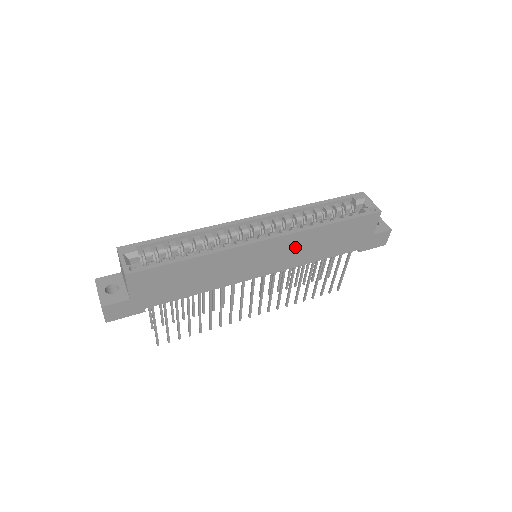
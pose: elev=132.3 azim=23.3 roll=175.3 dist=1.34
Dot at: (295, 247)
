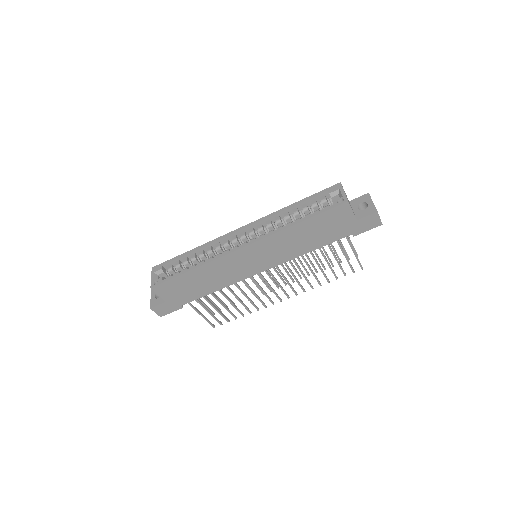
Dot at: (276, 246)
